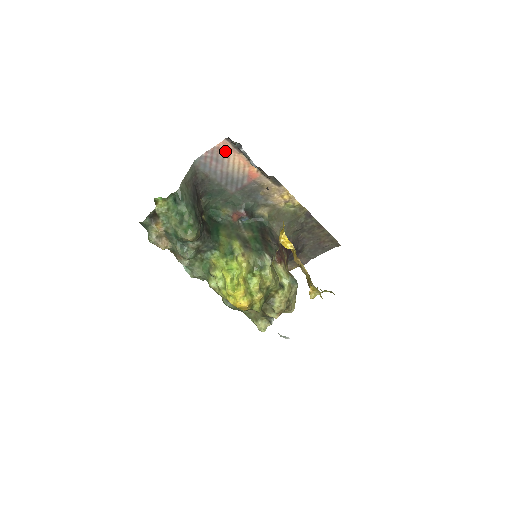
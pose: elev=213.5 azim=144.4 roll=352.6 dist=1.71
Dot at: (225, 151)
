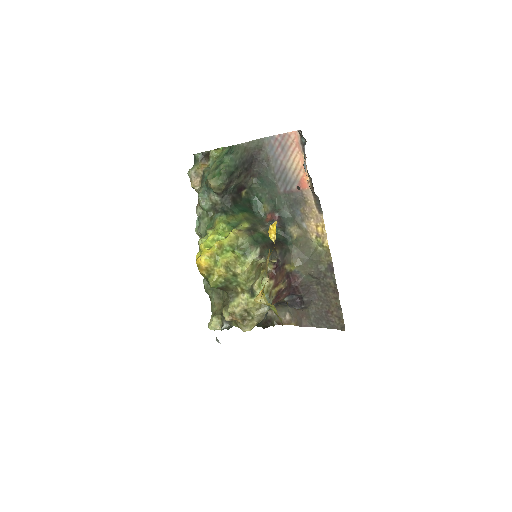
Dot at: (293, 143)
